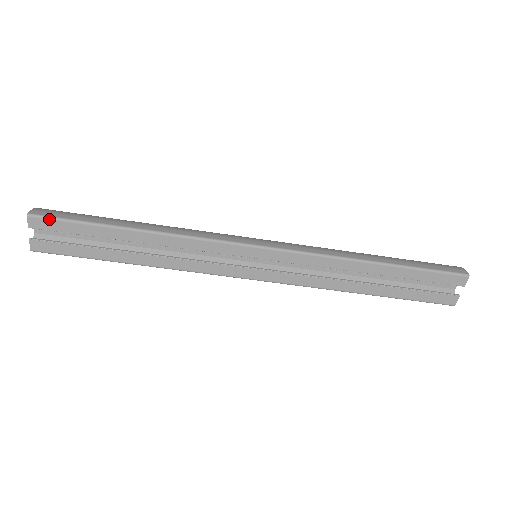
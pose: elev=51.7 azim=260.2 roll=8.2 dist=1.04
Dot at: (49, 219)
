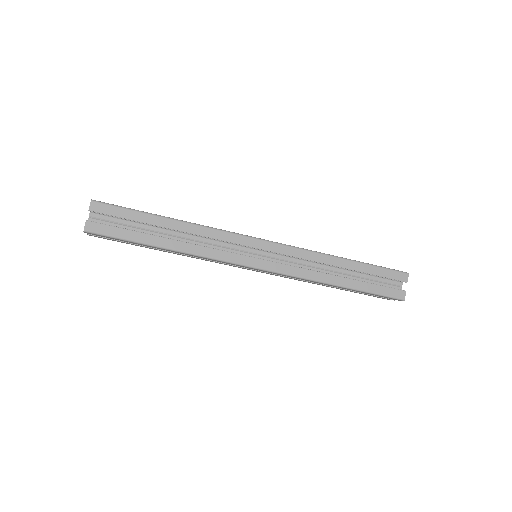
Dot at: (107, 204)
